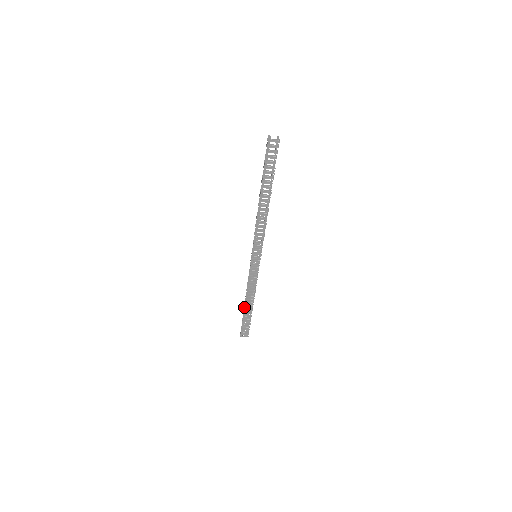
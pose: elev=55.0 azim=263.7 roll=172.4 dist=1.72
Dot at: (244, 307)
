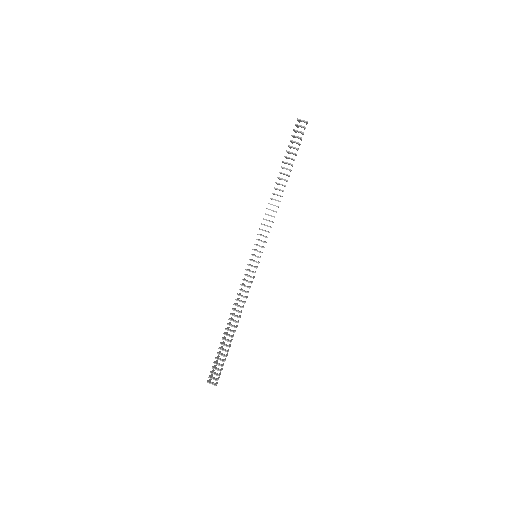
Dot at: (224, 332)
